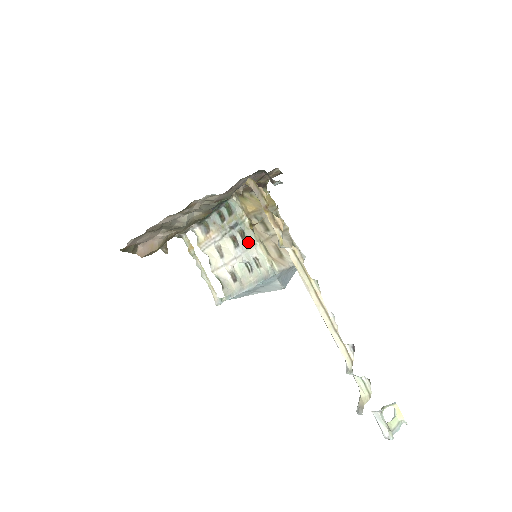
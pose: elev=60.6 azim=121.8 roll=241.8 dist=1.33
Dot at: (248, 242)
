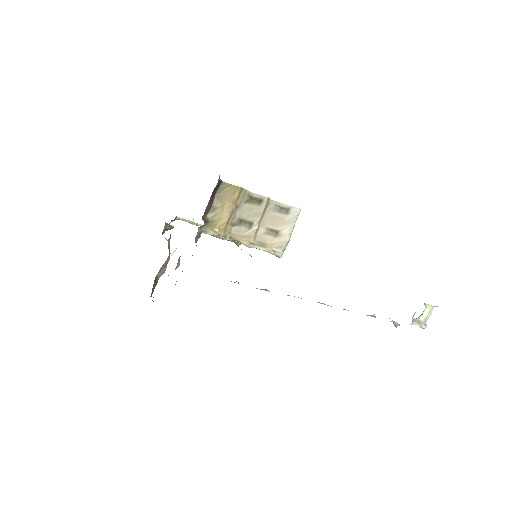
Dot at: occluded
